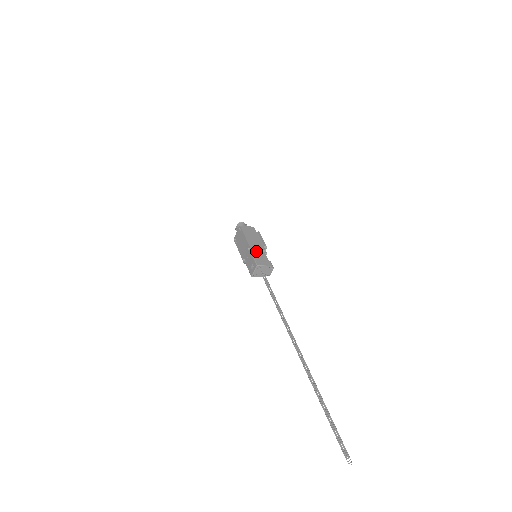
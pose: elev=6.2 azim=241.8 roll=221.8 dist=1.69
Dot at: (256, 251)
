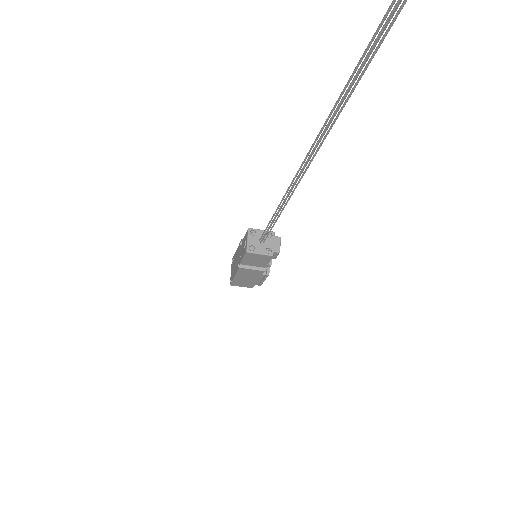
Dot at: occluded
